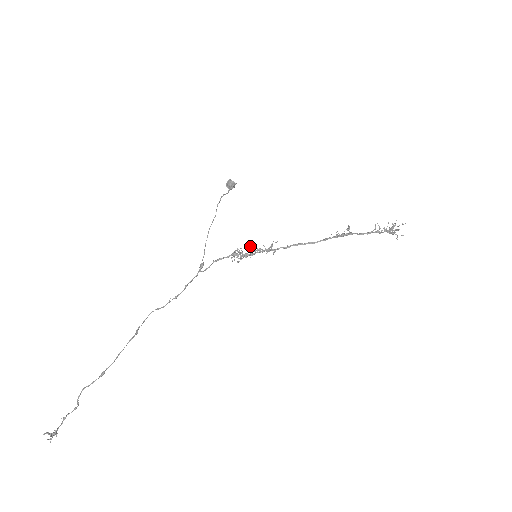
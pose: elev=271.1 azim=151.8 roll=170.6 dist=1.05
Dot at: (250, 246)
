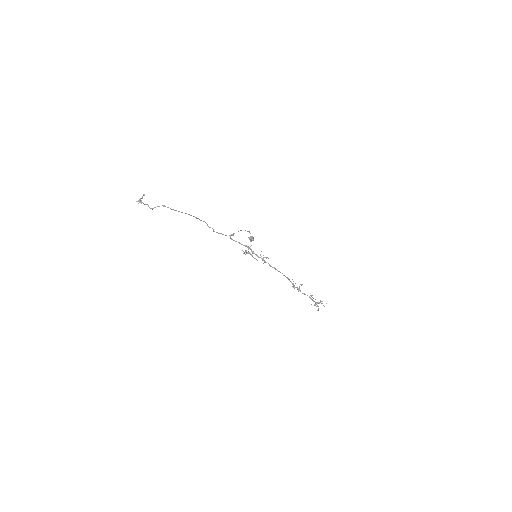
Dot at: occluded
